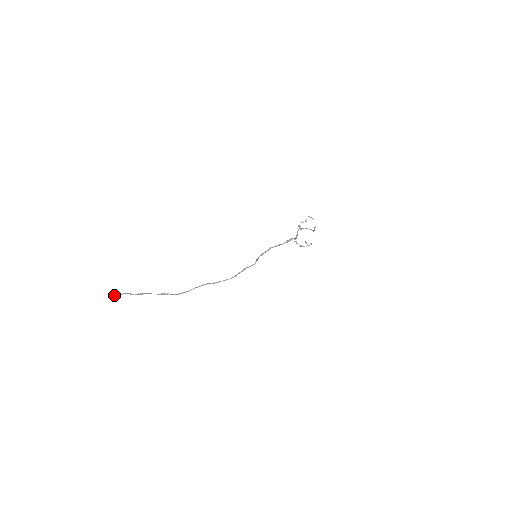
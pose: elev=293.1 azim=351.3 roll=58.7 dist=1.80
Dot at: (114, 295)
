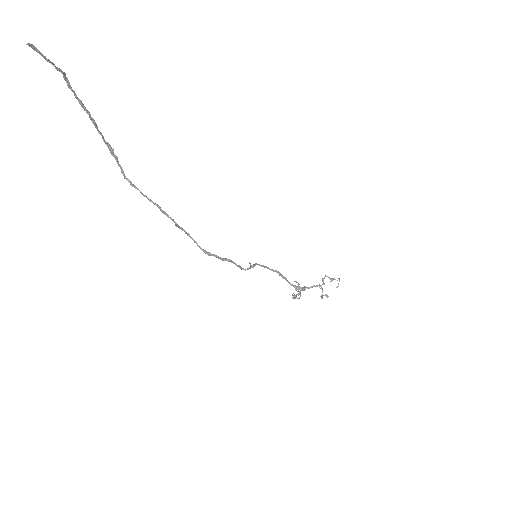
Dot at: (40, 52)
